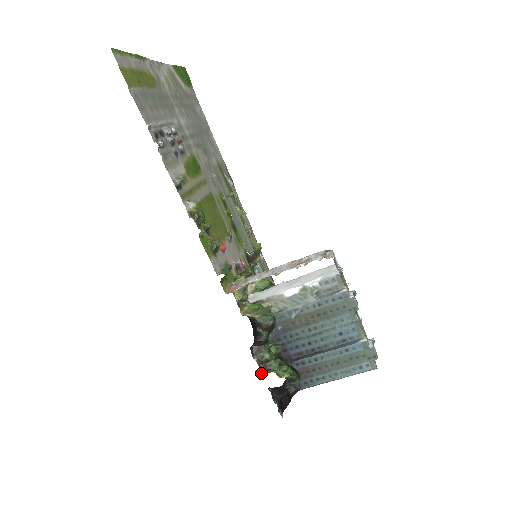
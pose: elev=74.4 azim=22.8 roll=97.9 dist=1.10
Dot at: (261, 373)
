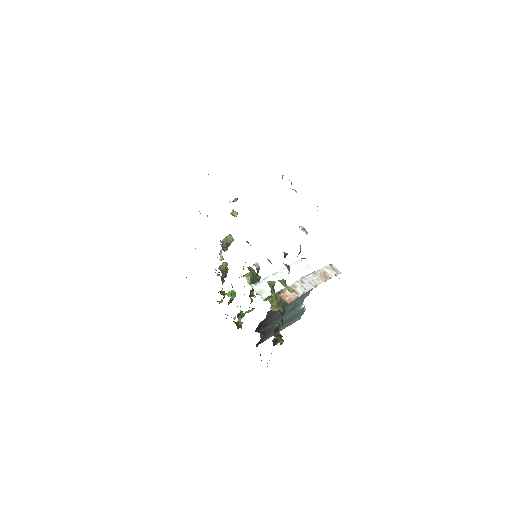
Dot at: (273, 345)
